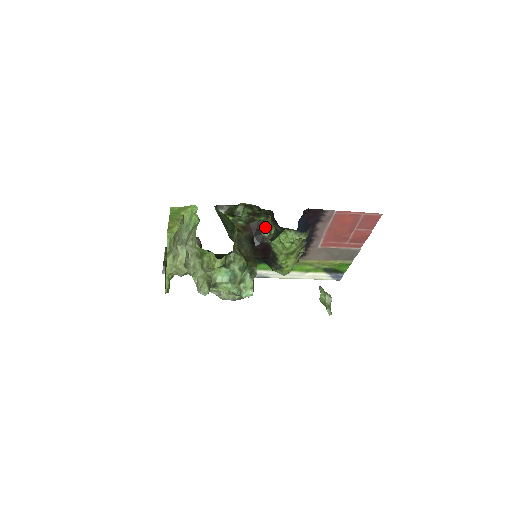
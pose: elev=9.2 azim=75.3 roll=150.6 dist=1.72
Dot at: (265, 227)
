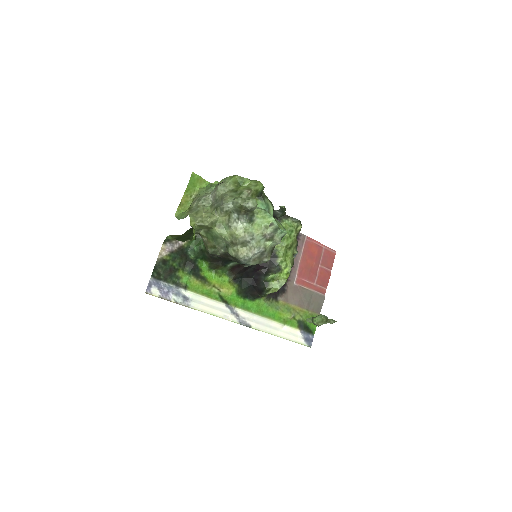
Dot at: occluded
